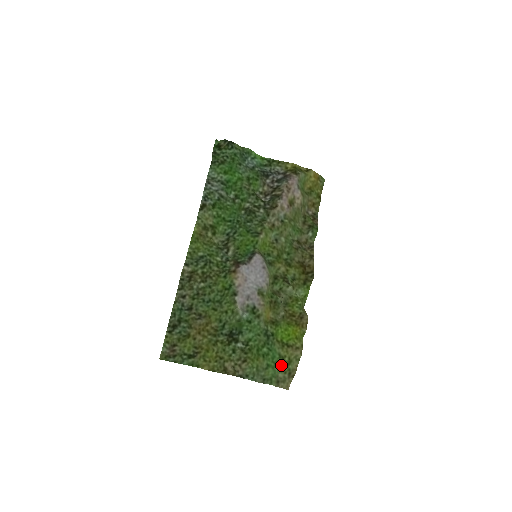
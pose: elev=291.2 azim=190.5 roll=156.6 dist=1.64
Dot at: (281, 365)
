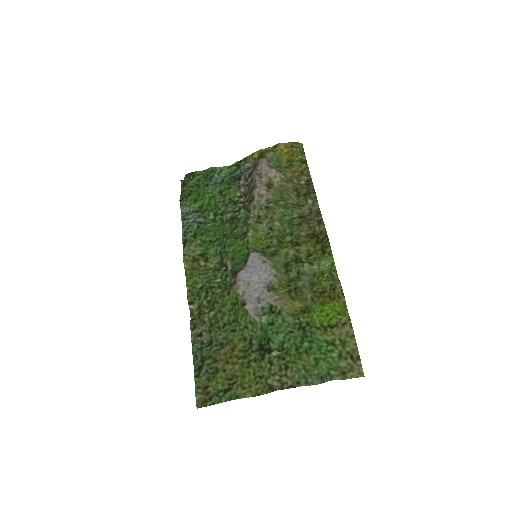
Dot at: (334, 352)
